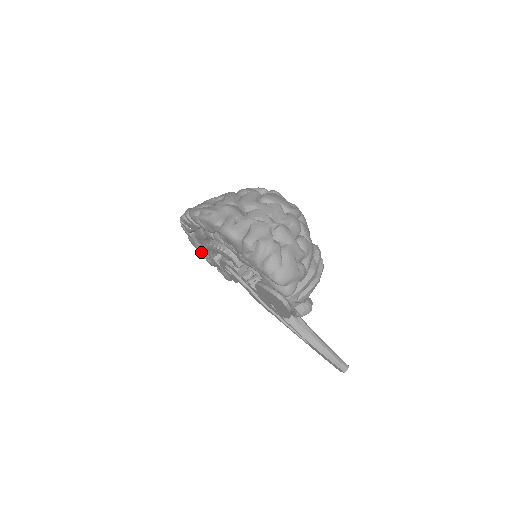
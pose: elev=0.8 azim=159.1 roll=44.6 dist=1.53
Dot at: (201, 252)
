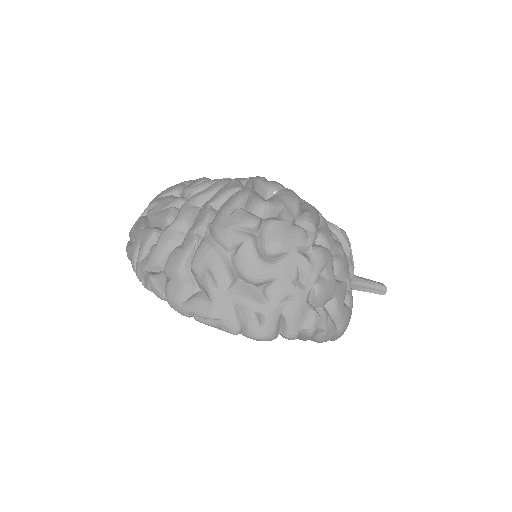
Dot at: occluded
